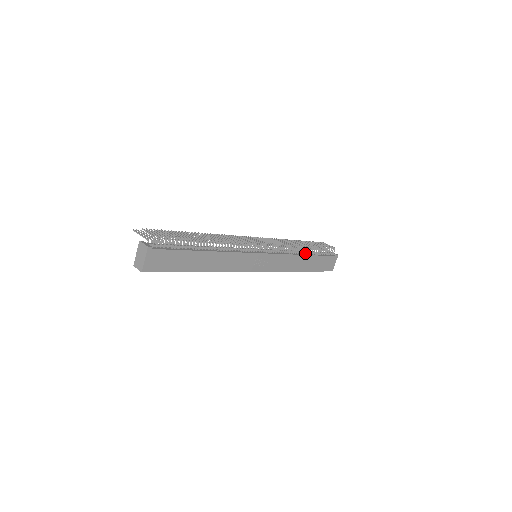
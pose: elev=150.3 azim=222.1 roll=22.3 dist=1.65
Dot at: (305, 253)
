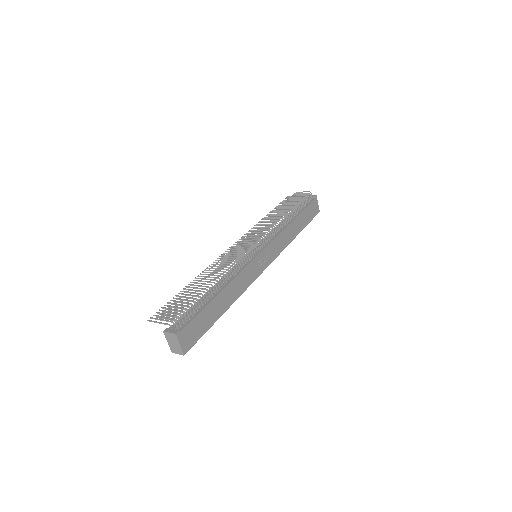
Dot at: (291, 218)
